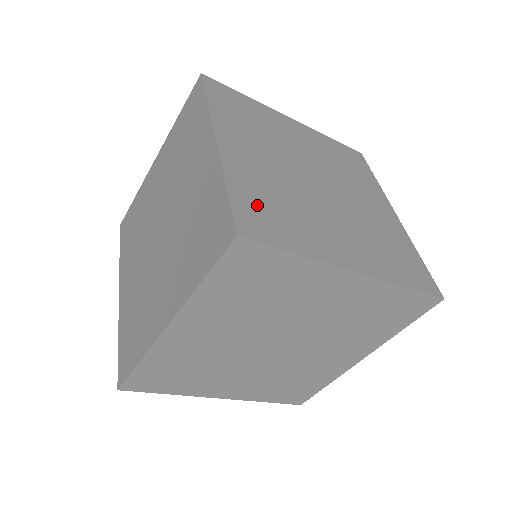
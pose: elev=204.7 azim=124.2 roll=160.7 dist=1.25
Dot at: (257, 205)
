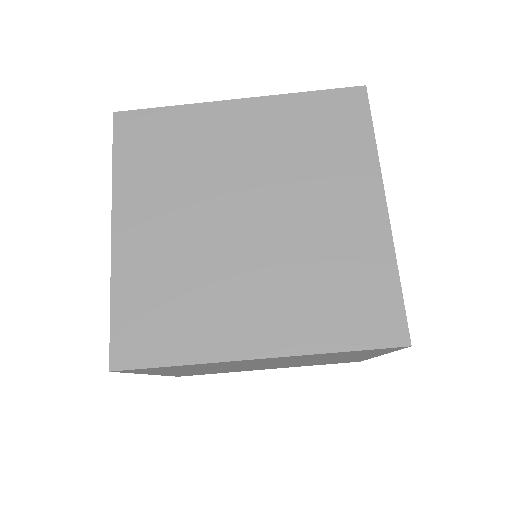
Dot at: occluded
